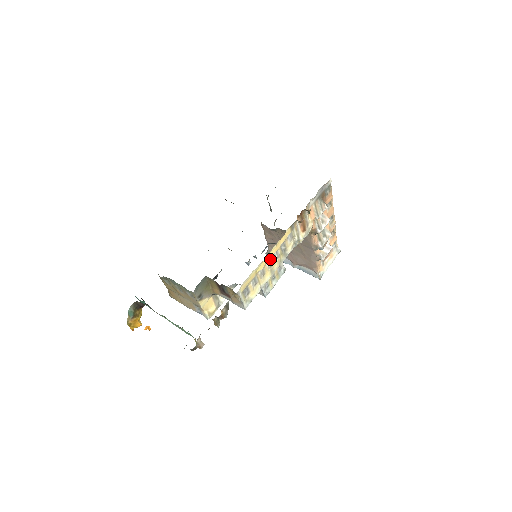
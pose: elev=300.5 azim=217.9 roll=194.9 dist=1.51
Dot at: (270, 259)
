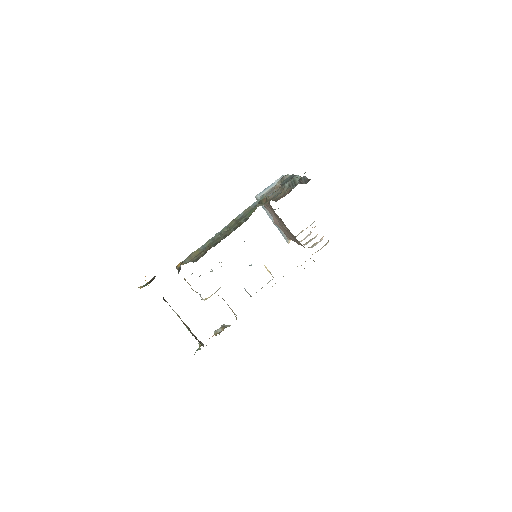
Dot at: occluded
